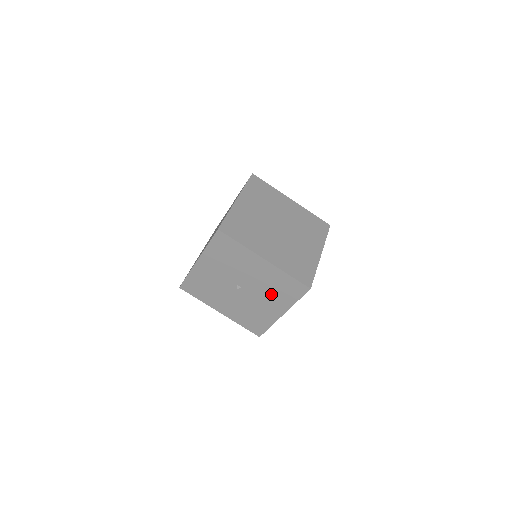
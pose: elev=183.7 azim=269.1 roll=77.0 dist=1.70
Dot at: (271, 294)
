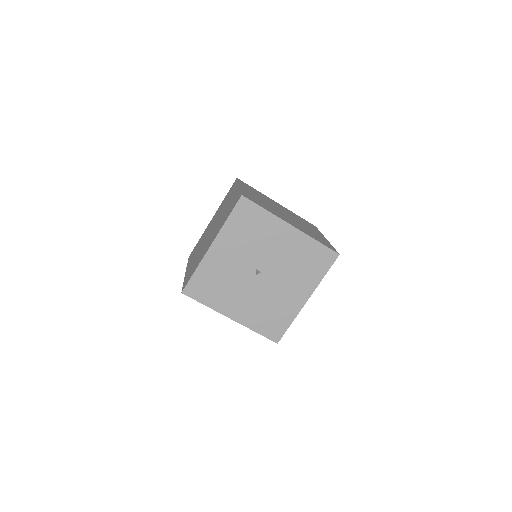
Dot at: (296, 273)
